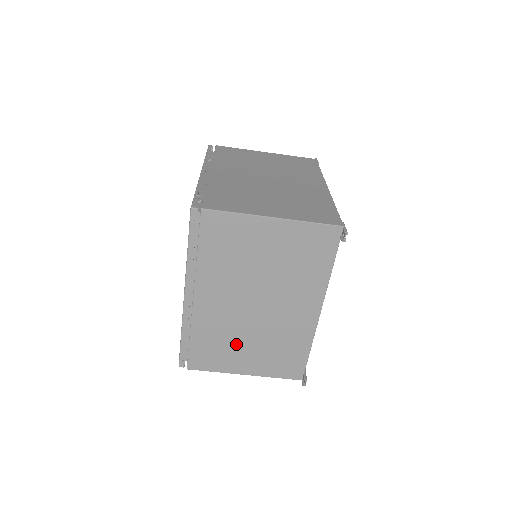
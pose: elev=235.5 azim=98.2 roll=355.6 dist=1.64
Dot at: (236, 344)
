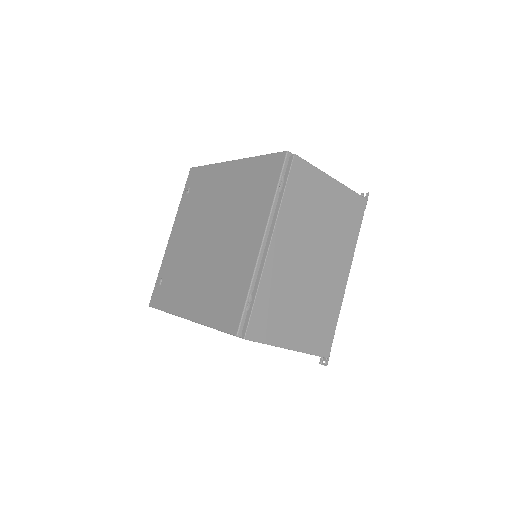
Dot at: occluded
